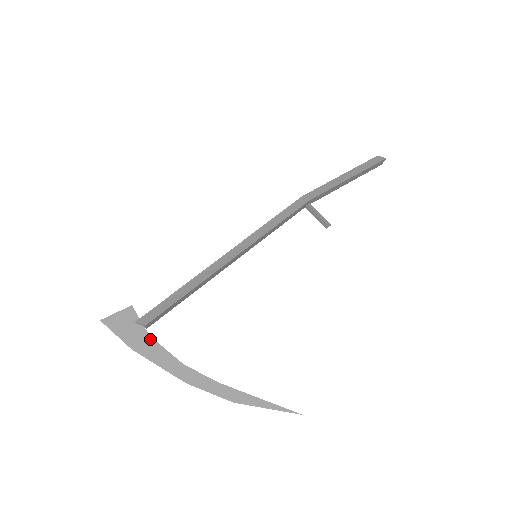
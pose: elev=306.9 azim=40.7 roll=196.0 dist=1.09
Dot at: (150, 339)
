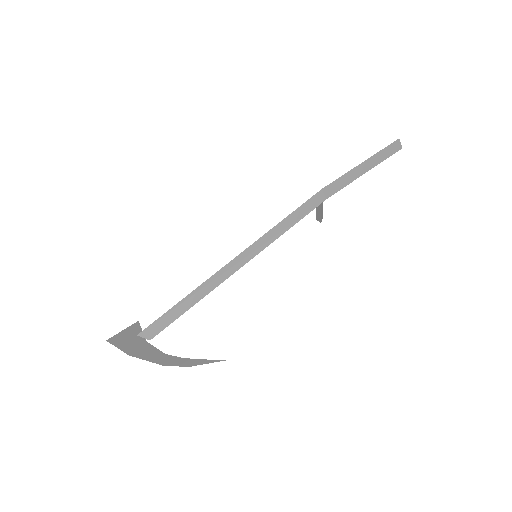
Dot at: (146, 344)
